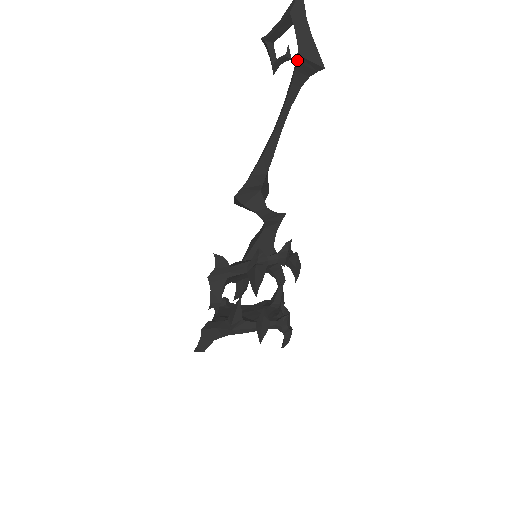
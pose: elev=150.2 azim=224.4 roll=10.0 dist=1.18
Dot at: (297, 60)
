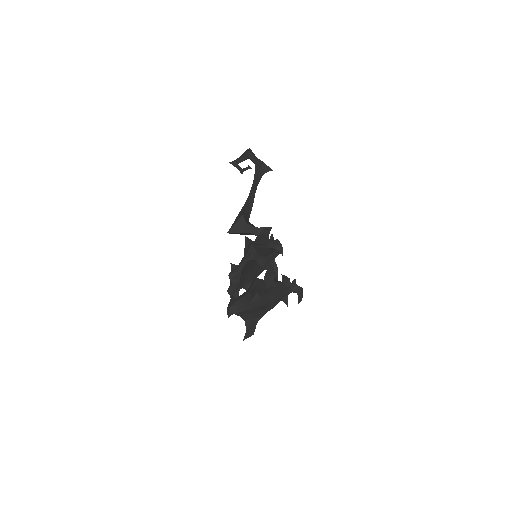
Dot at: (262, 164)
